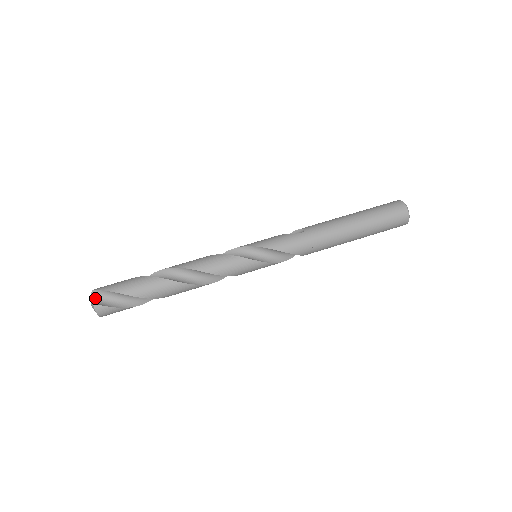
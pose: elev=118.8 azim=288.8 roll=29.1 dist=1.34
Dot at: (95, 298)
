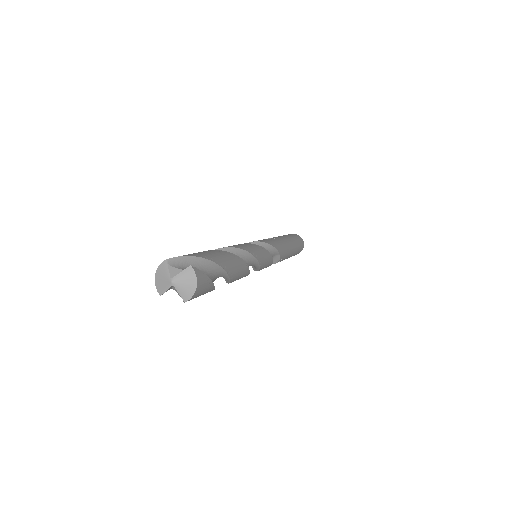
Dot at: (177, 268)
